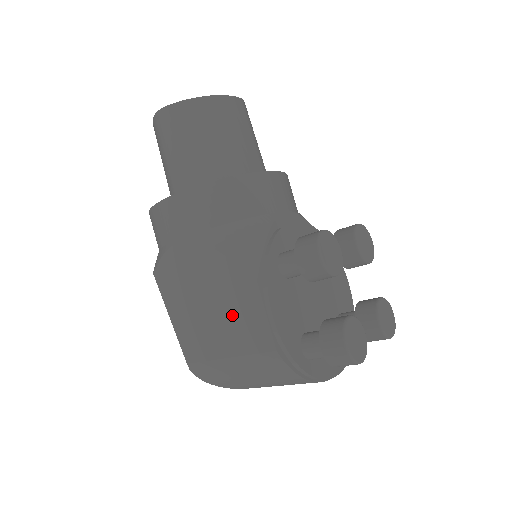
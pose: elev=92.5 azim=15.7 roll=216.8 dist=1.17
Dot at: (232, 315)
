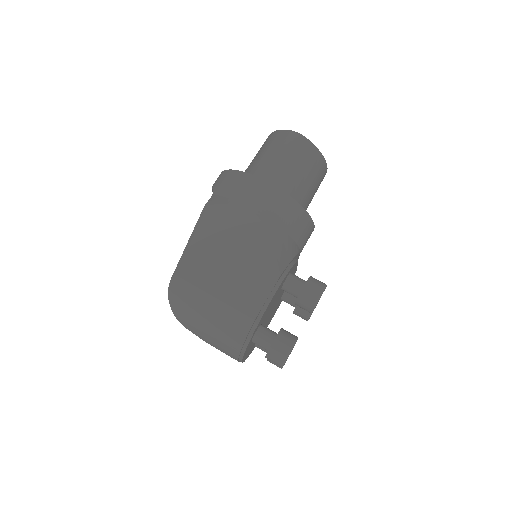
Dot at: (244, 278)
